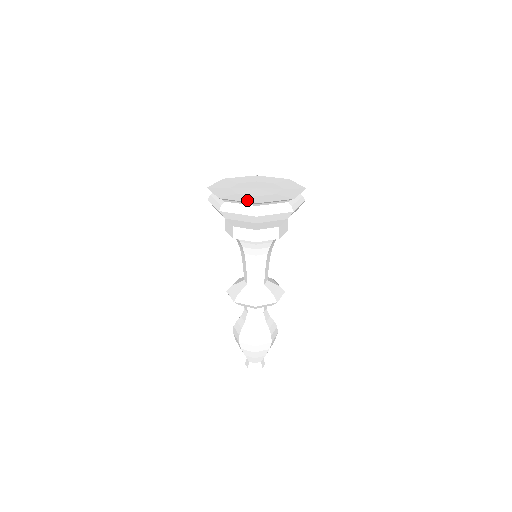
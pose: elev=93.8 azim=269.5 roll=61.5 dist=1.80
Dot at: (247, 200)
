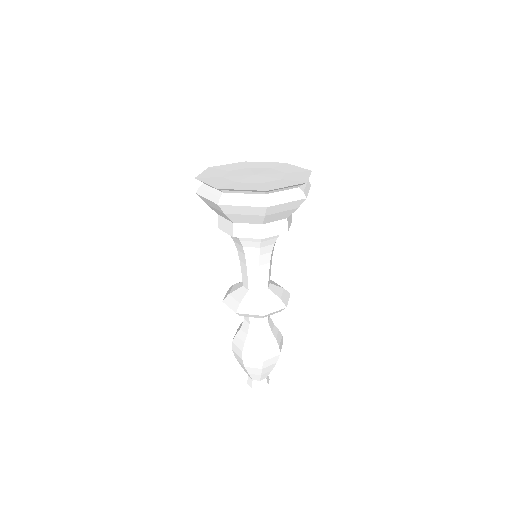
Dot at: (253, 188)
